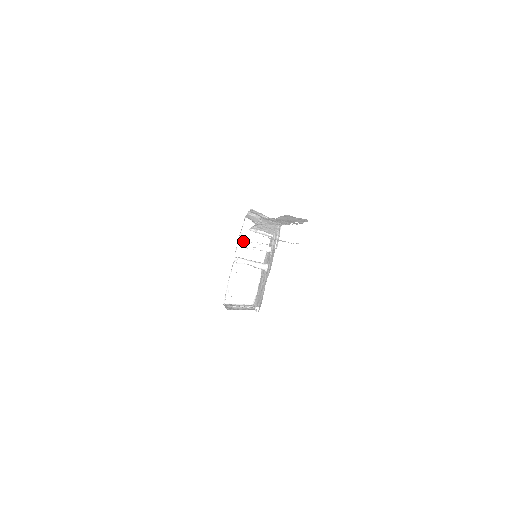
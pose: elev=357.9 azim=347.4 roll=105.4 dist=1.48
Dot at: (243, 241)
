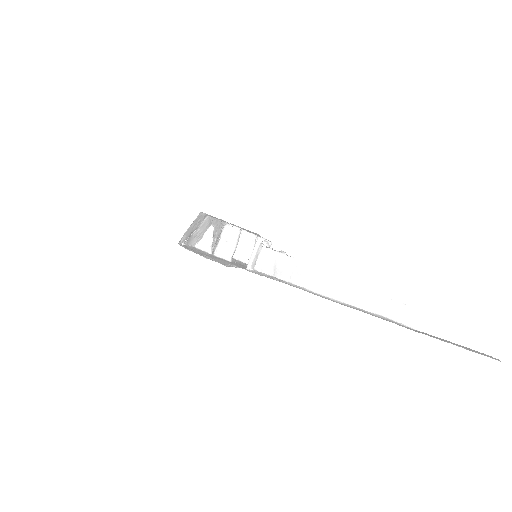
Dot at: (188, 240)
